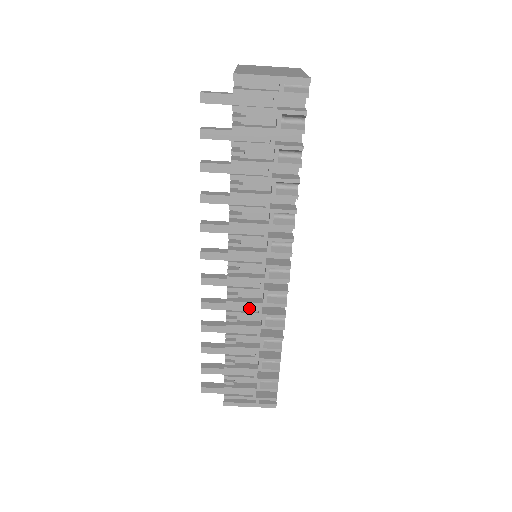
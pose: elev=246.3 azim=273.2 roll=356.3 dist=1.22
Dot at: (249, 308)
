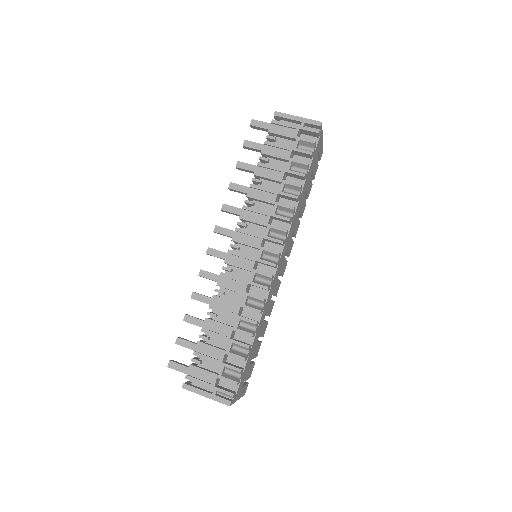
Dot at: (237, 285)
